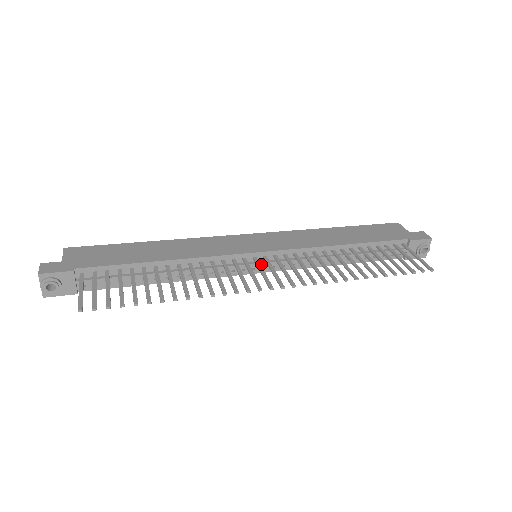
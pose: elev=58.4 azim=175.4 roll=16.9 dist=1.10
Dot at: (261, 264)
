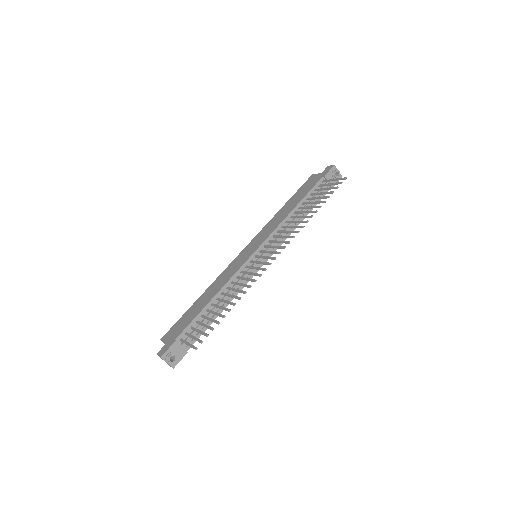
Dot at: occluded
